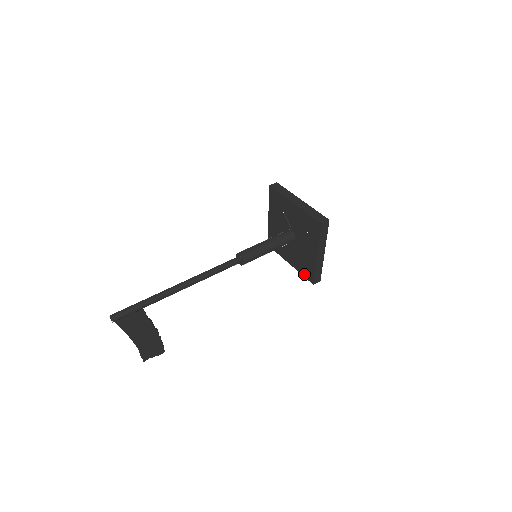
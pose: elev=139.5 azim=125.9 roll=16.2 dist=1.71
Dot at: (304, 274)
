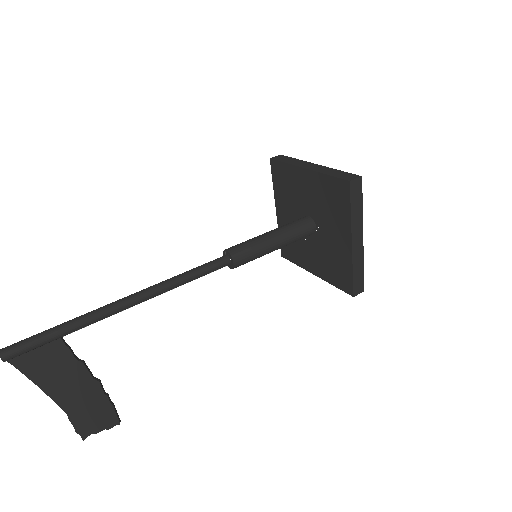
Dot at: (337, 283)
